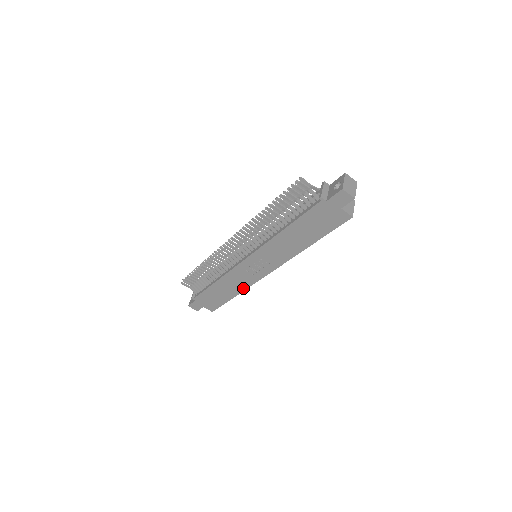
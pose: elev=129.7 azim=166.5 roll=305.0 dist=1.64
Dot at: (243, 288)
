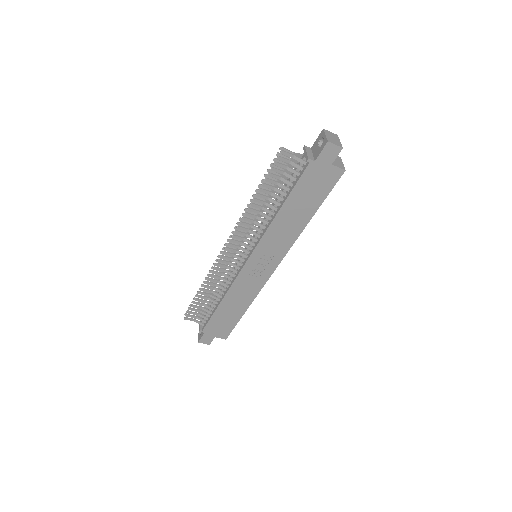
Dot at: (252, 298)
